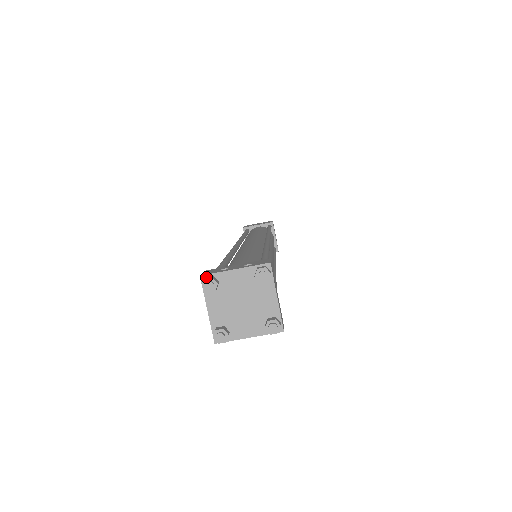
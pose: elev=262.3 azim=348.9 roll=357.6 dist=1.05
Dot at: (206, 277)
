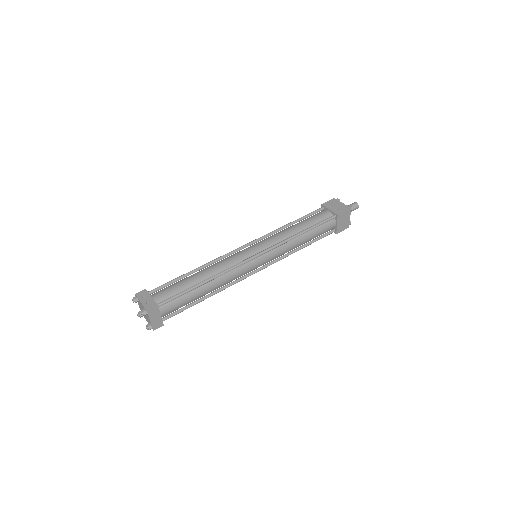
Dot at: (135, 297)
